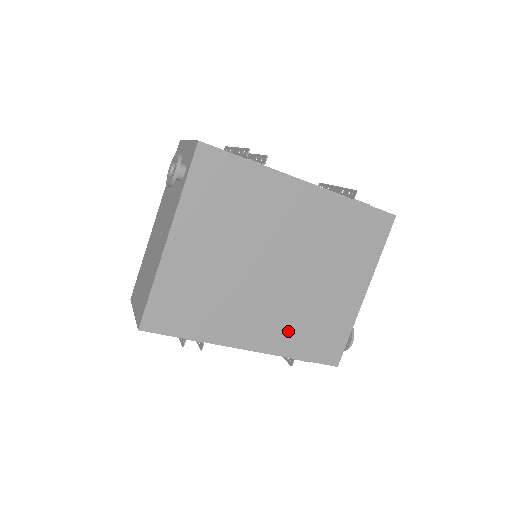
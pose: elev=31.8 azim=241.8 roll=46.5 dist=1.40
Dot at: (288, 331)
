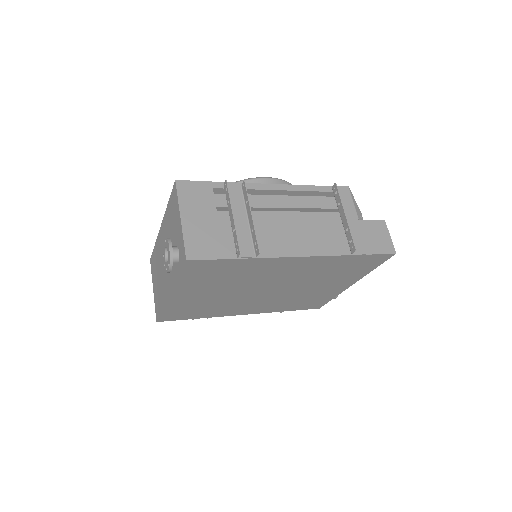
Dot at: (278, 305)
